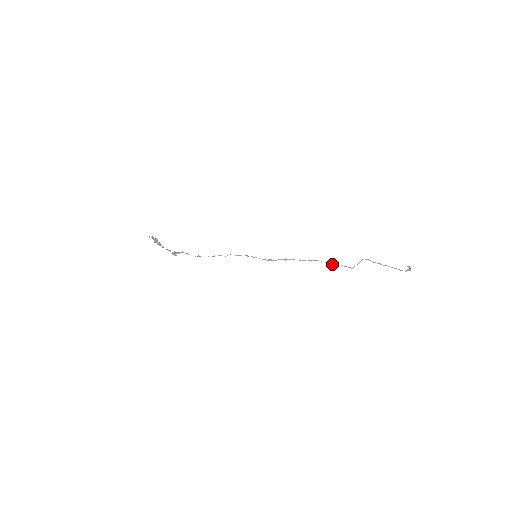
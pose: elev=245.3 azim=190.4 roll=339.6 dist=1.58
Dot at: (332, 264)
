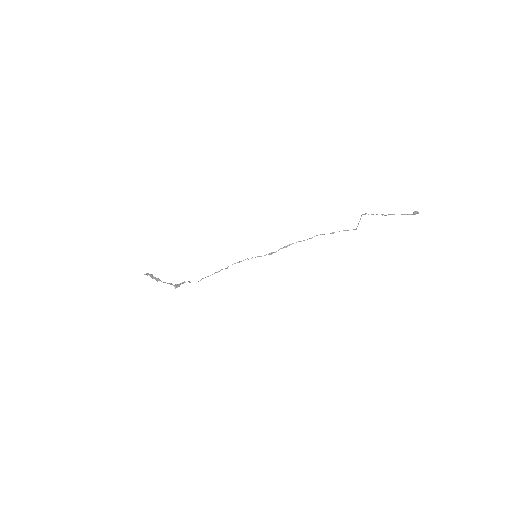
Dot at: (333, 233)
